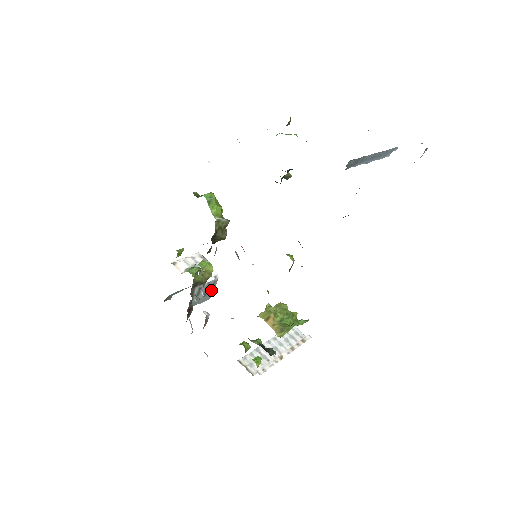
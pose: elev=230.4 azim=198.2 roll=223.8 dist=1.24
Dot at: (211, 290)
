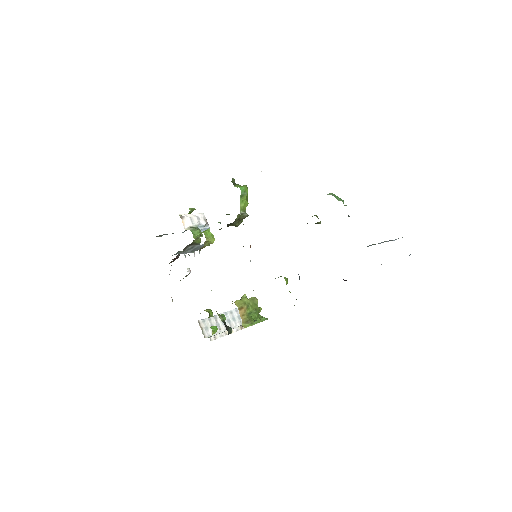
Dot at: (199, 249)
